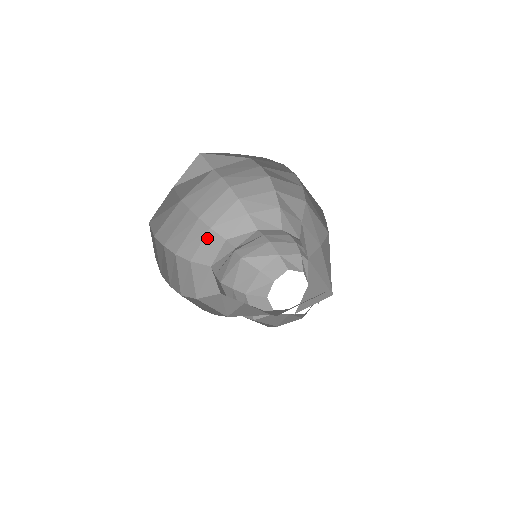
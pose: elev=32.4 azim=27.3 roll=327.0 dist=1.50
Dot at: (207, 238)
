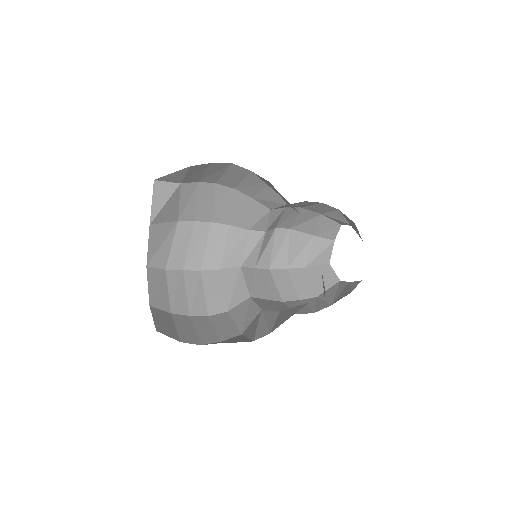
Dot at: (229, 237)
